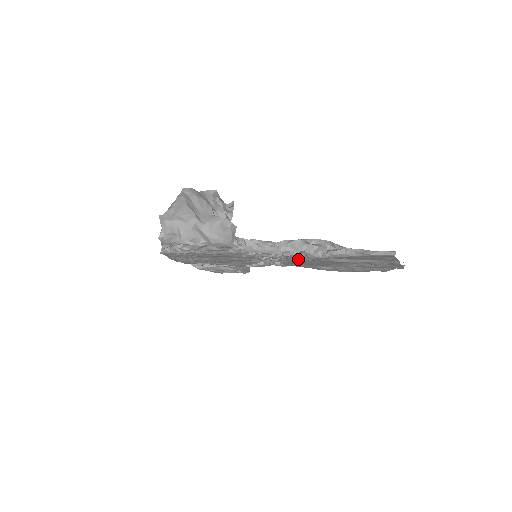
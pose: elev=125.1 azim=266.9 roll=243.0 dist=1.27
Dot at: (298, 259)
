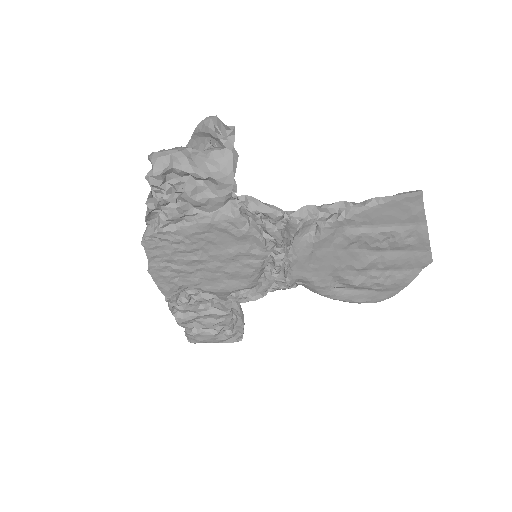
Dot at: (308, 243)
